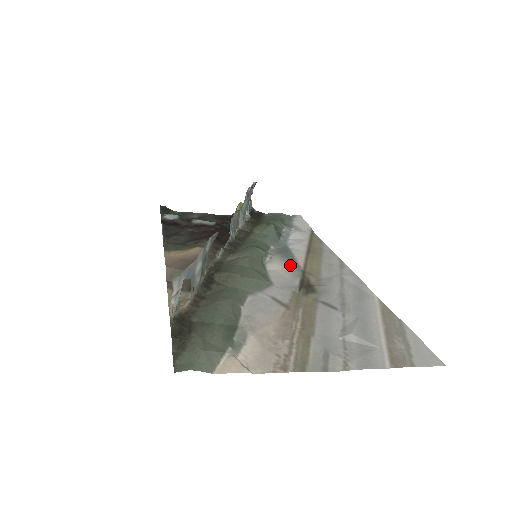
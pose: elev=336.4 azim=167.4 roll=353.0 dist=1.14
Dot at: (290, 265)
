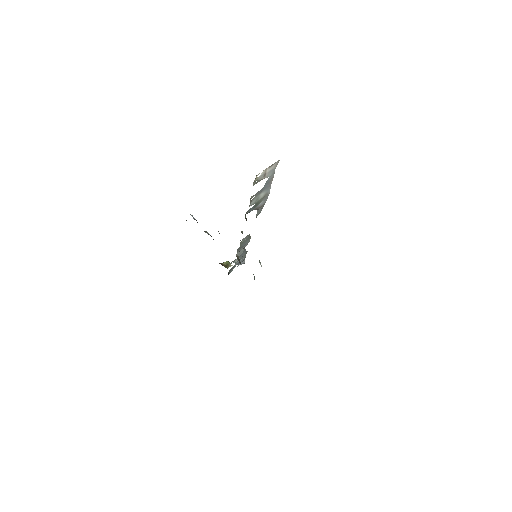
Dot at: occluded
